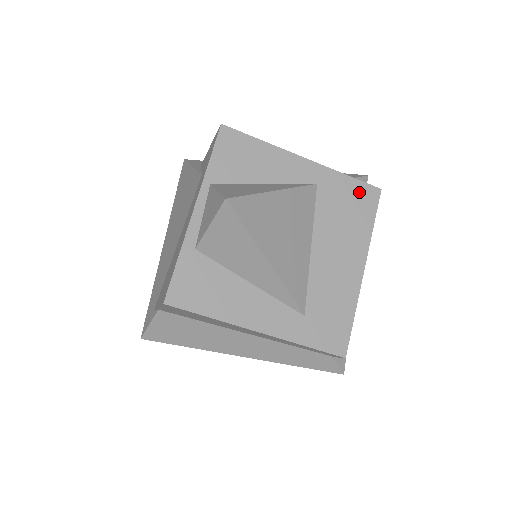
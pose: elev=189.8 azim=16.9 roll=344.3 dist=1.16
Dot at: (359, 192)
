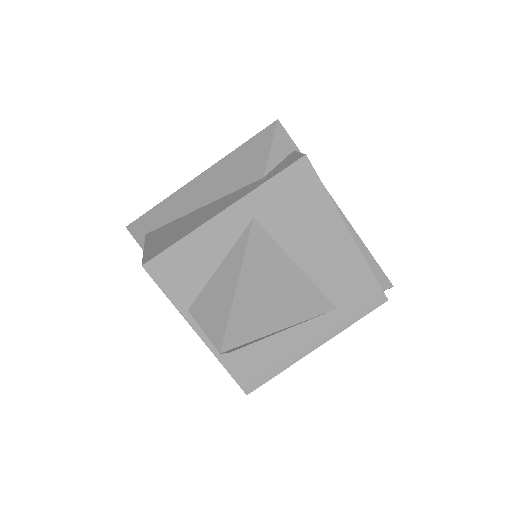
Dot at: (291, 181)
